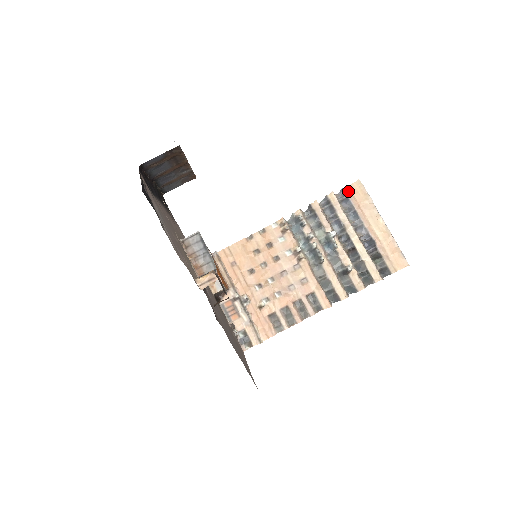
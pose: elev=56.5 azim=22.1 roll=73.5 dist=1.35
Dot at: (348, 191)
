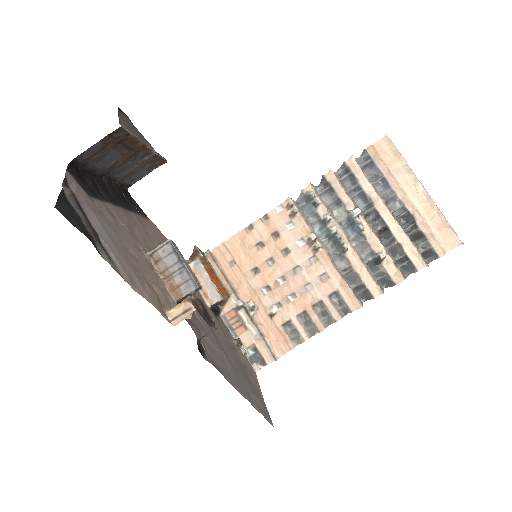
Dot at: (372, 152)
